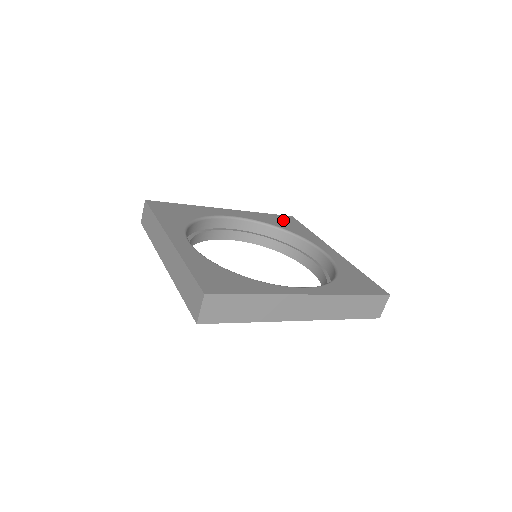
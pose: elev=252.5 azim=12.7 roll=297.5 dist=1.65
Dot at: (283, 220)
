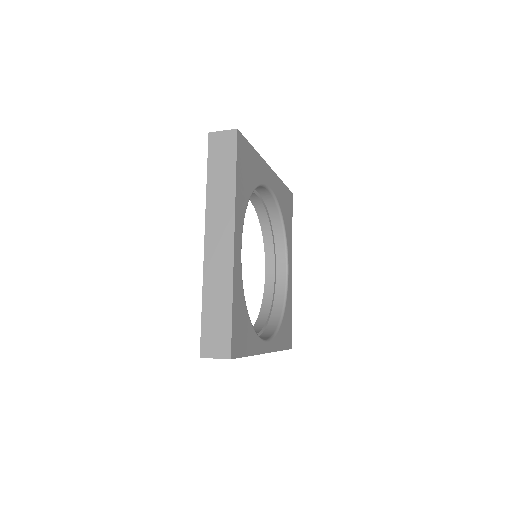
Dot at: (288, 202)
